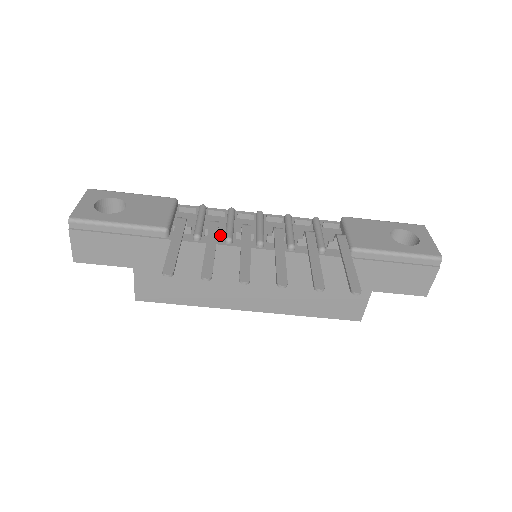
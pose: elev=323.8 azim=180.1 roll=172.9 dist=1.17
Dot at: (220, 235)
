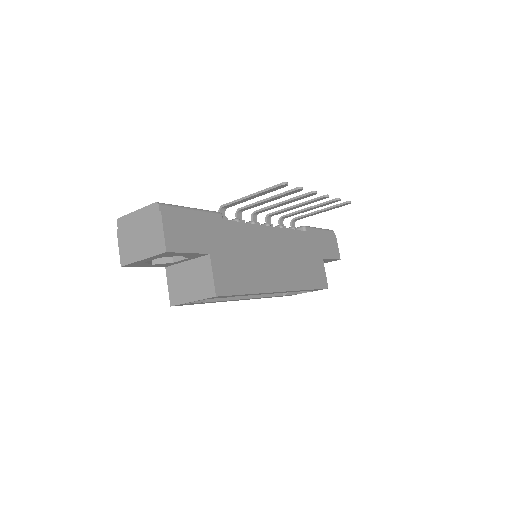
Dot at: occluded
